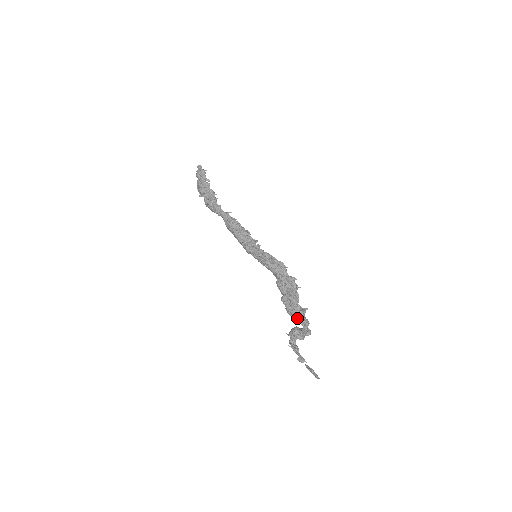
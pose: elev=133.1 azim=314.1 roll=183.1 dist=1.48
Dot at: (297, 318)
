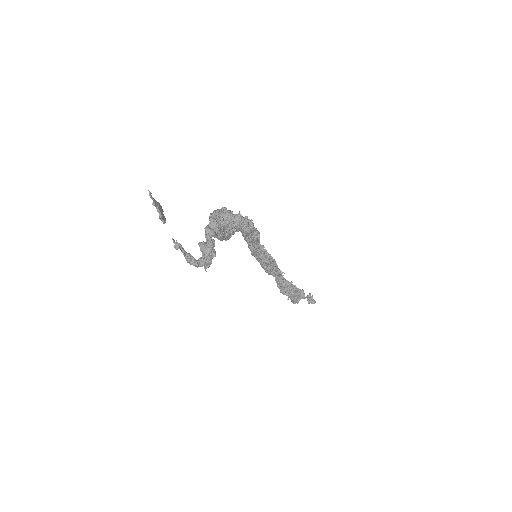
Dot at: occluded
